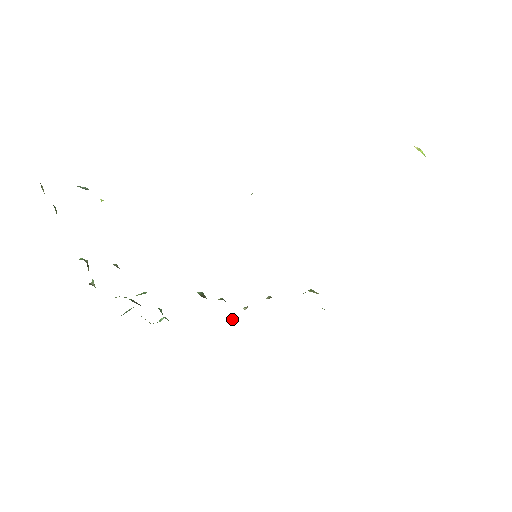
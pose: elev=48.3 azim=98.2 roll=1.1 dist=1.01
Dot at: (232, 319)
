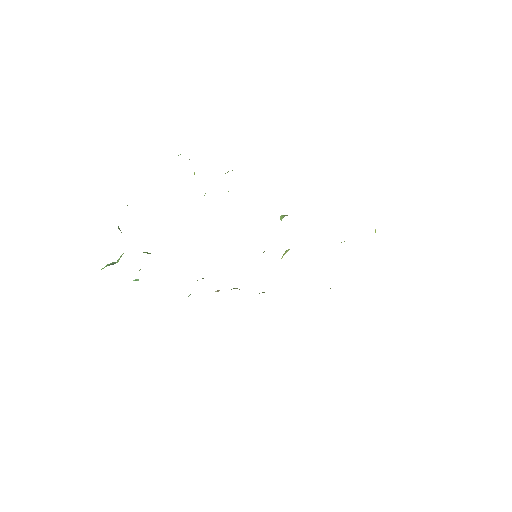
Dot at: occluded
